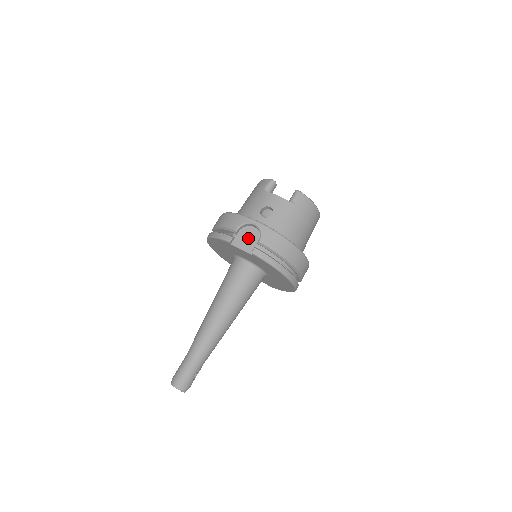
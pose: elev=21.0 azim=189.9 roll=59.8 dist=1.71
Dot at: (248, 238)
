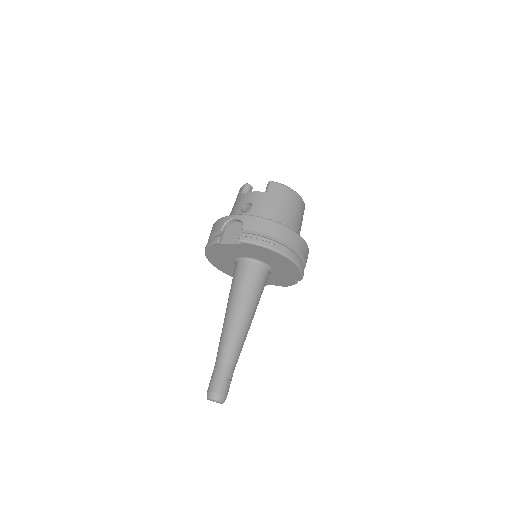
Dot at: (234, 233)
